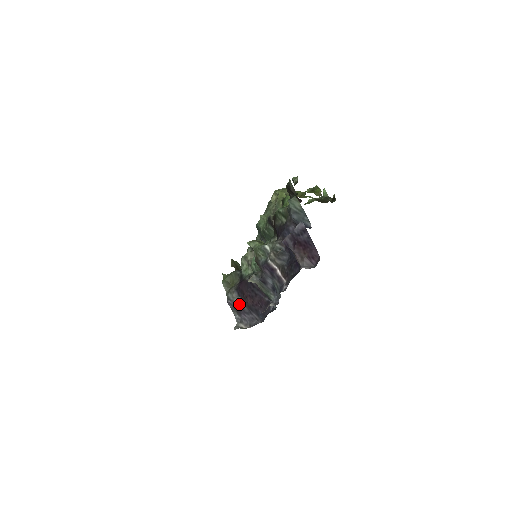
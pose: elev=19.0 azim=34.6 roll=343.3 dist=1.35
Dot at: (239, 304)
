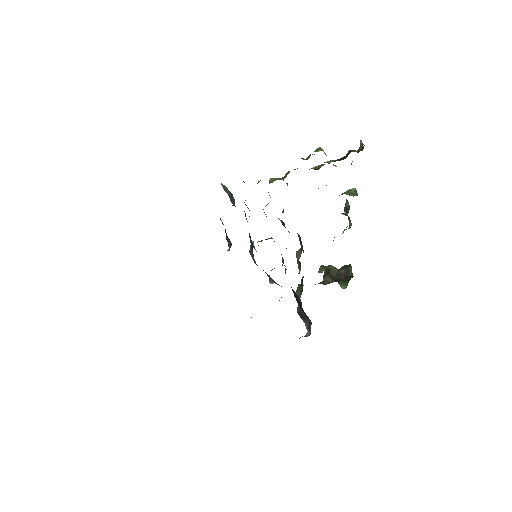
Dot at: (300, 311)
